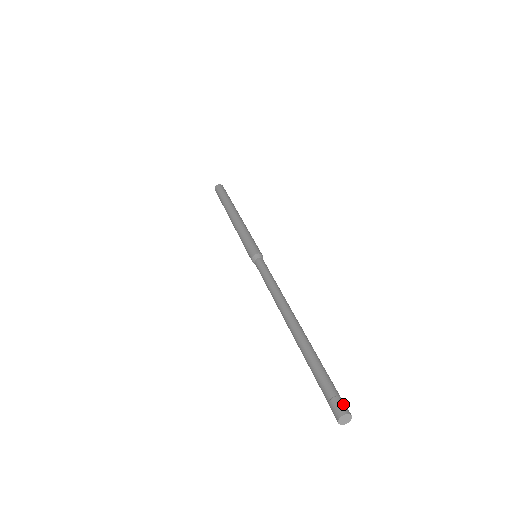
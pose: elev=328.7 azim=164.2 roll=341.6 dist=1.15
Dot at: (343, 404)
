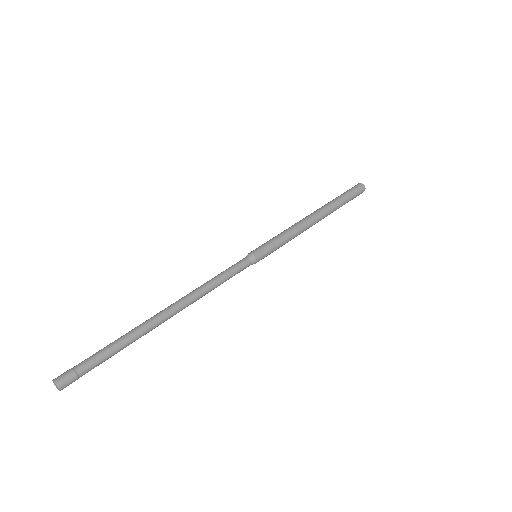
Dot at: (63, 373)
